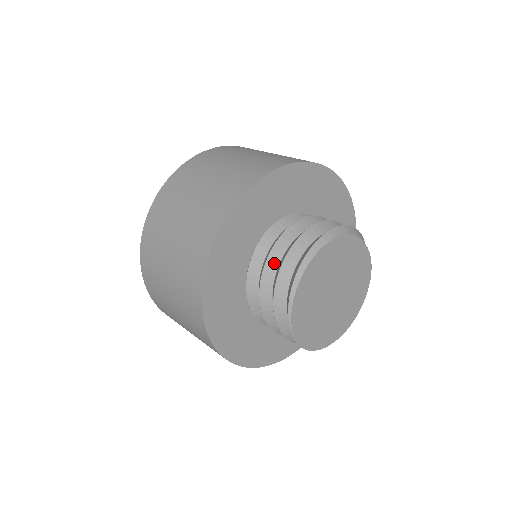
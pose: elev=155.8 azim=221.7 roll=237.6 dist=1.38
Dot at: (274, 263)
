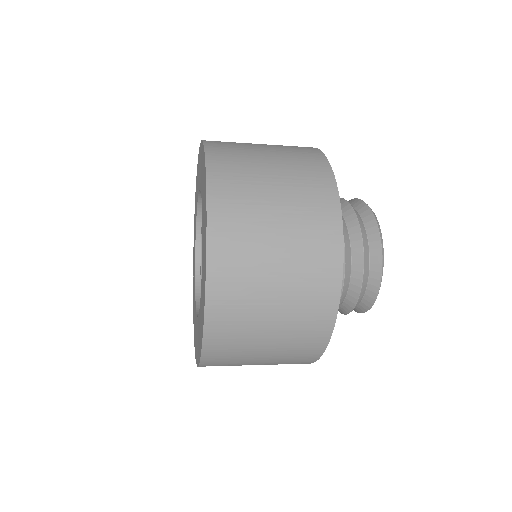
Dot at: (345, 229)
